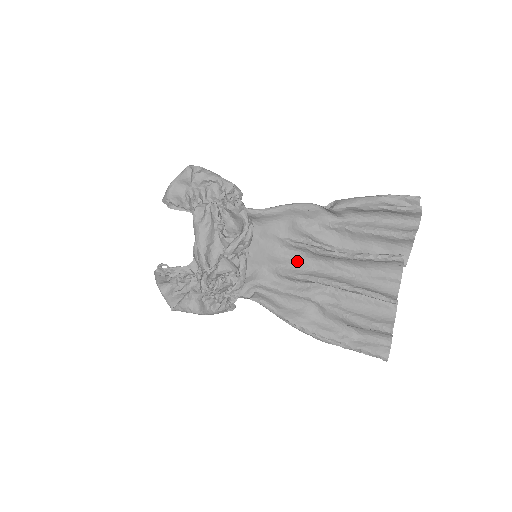
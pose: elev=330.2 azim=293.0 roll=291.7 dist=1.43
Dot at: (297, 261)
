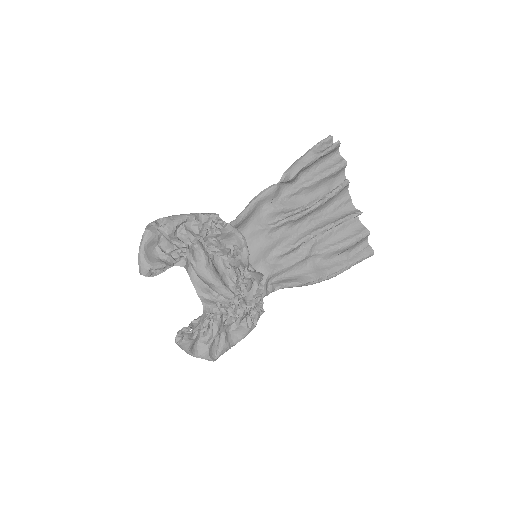
Dot at: (284, 236)
